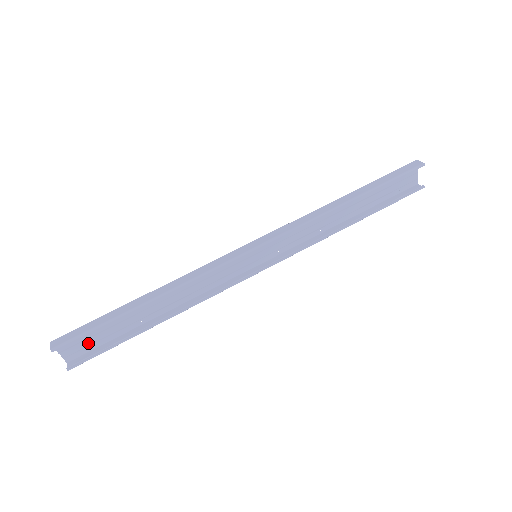
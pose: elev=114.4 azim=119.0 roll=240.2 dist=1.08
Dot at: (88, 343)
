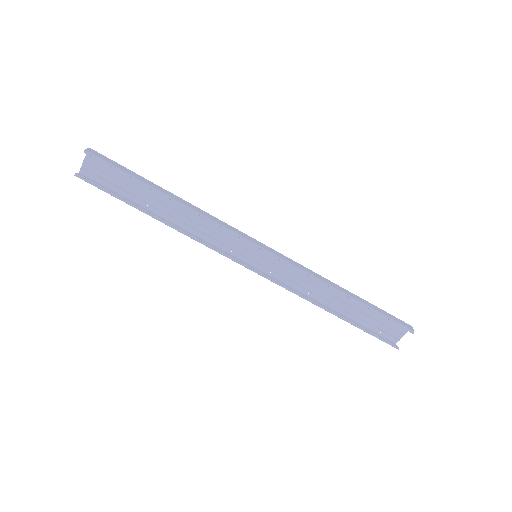
Dot at: (105, 177)
